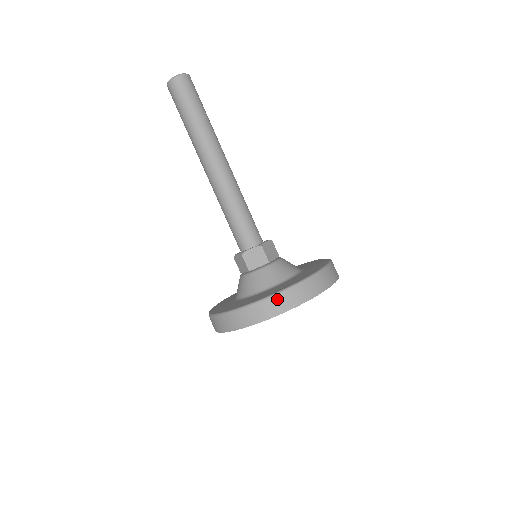
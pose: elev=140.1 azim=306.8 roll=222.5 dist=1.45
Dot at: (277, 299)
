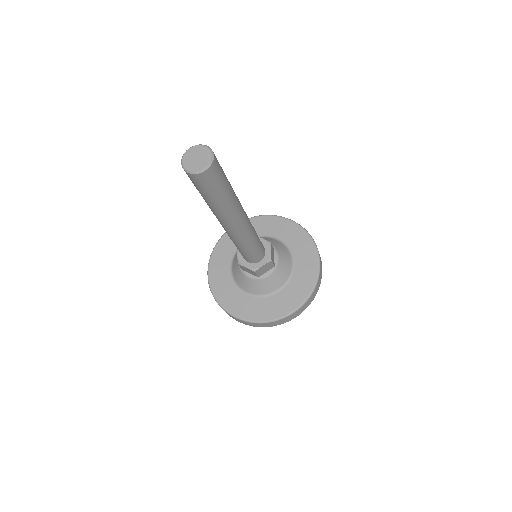
Dot at: (300, 310)
